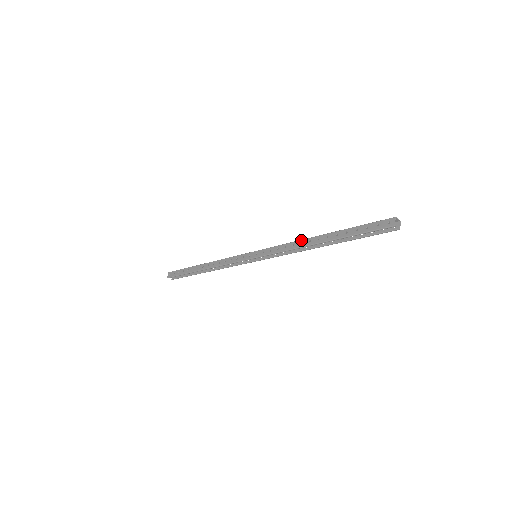
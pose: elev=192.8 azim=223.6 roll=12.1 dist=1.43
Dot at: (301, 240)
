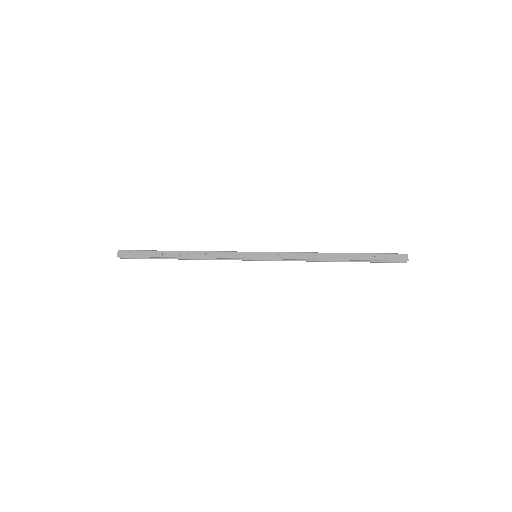
Dot at: (315, 253)
